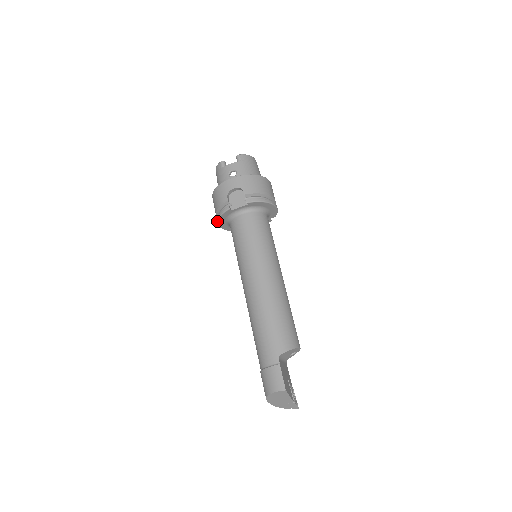
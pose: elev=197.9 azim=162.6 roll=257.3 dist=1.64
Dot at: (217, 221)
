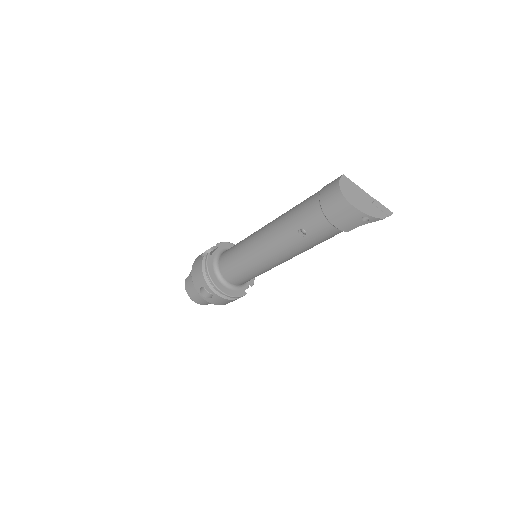
Dot at: (209, 277)
